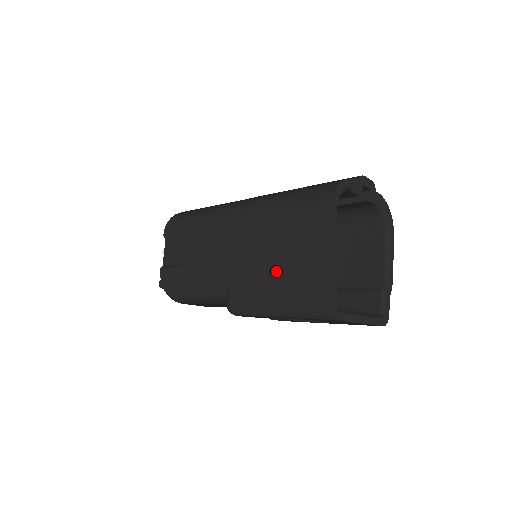
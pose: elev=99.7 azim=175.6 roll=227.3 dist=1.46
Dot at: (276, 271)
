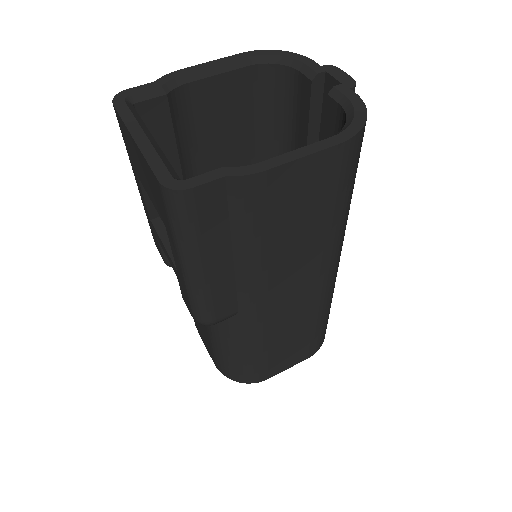
Dot at: occluded
